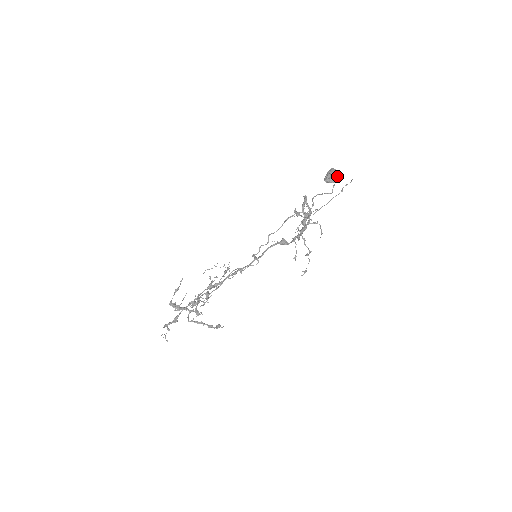
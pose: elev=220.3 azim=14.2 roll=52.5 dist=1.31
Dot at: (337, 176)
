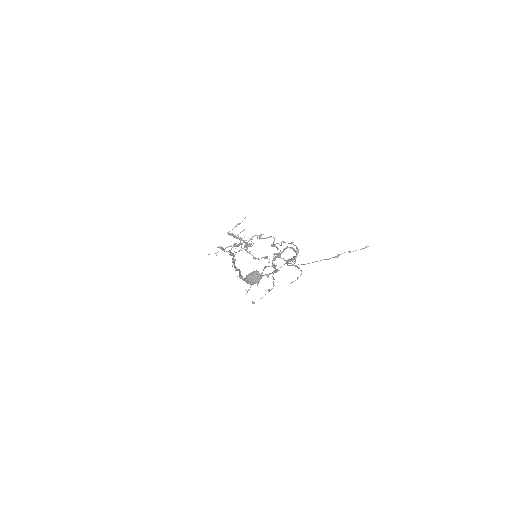
Dot at: (252, 282)
